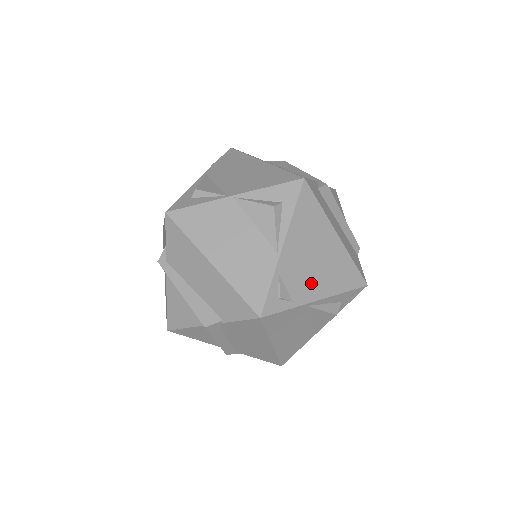
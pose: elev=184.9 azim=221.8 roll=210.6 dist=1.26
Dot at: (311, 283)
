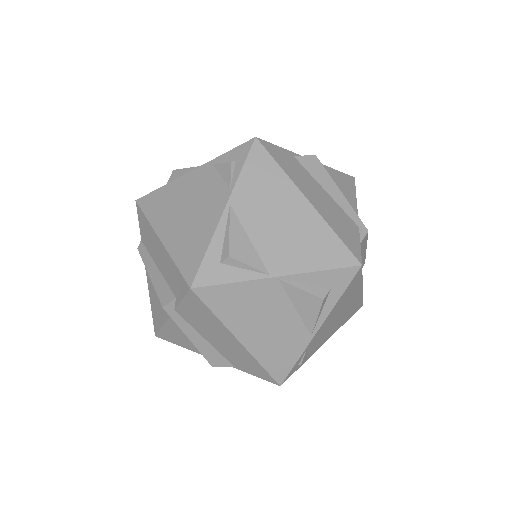
Dot at: (326, 336)
